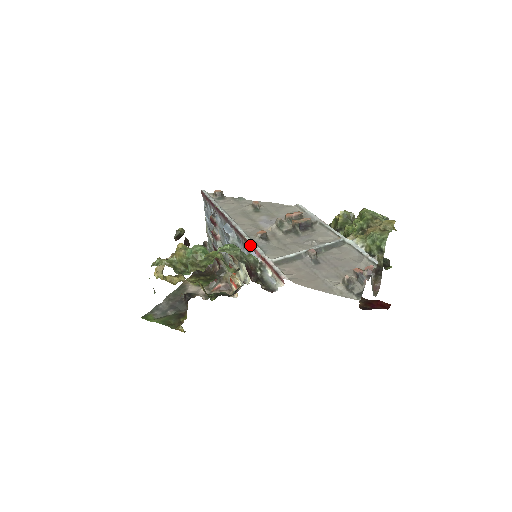
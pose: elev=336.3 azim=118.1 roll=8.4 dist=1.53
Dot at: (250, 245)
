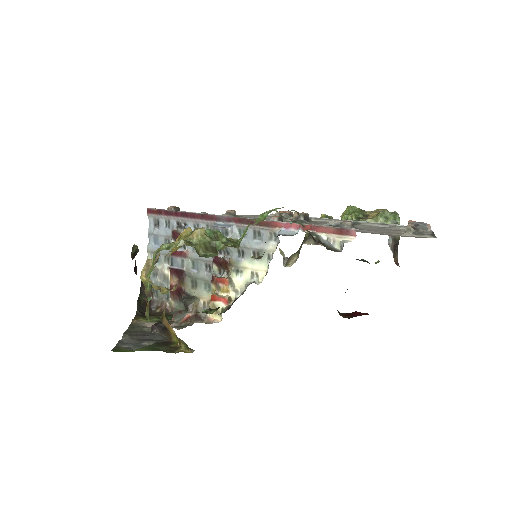
Dot at: (276, 224)
